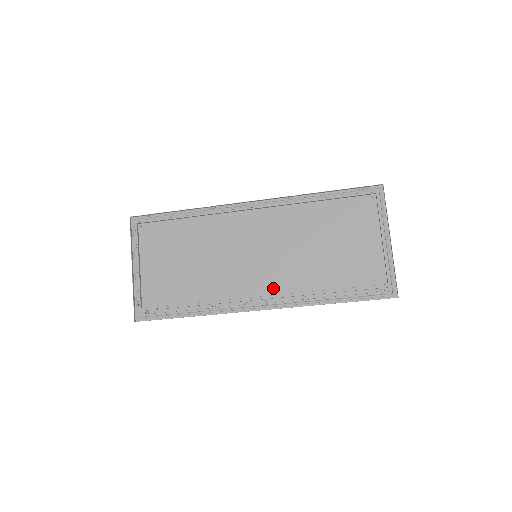
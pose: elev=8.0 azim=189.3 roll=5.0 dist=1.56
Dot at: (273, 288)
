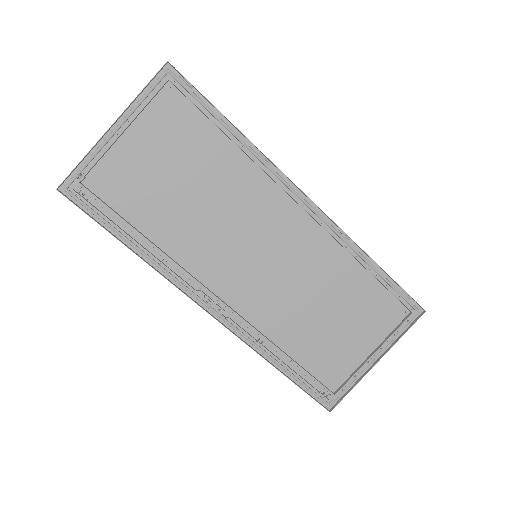
Dot at: (239, 302)
